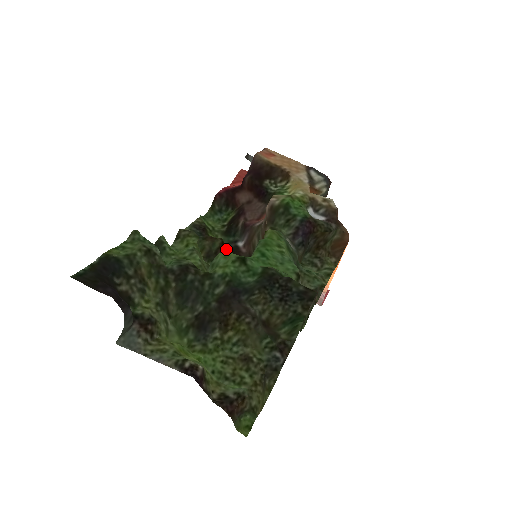
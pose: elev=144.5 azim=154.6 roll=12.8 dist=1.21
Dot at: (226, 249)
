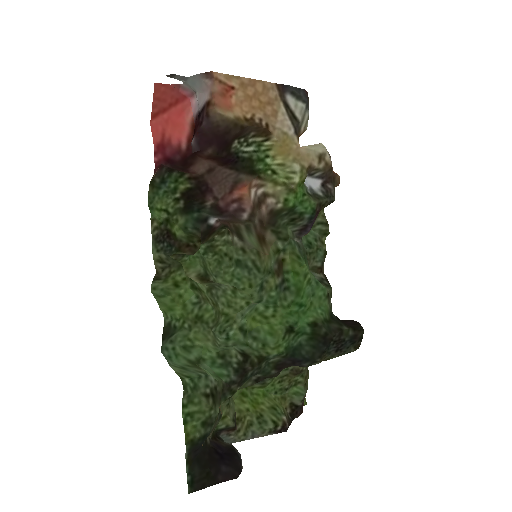
Dot at: (200, 237)
